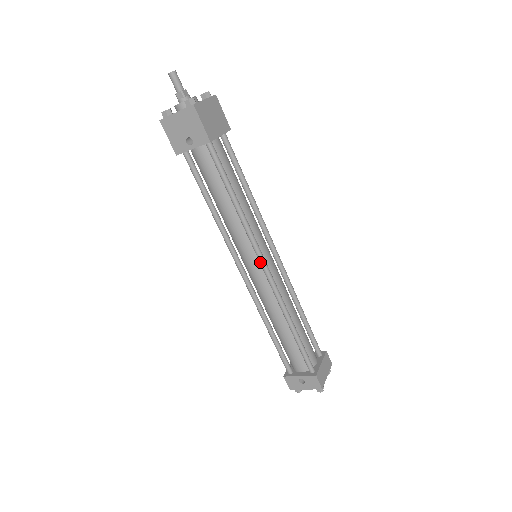
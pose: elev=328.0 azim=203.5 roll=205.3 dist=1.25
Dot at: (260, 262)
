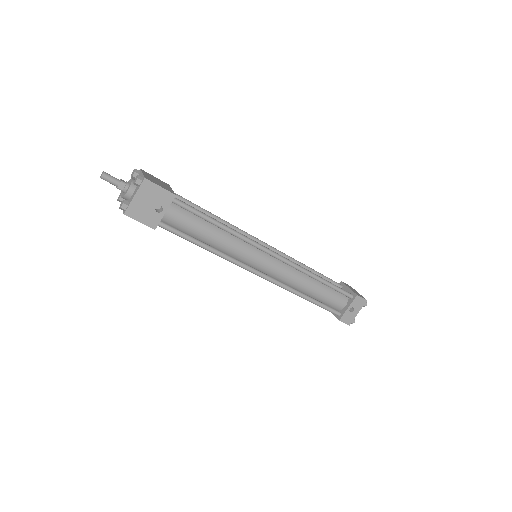
Dot at: (267, 252)
